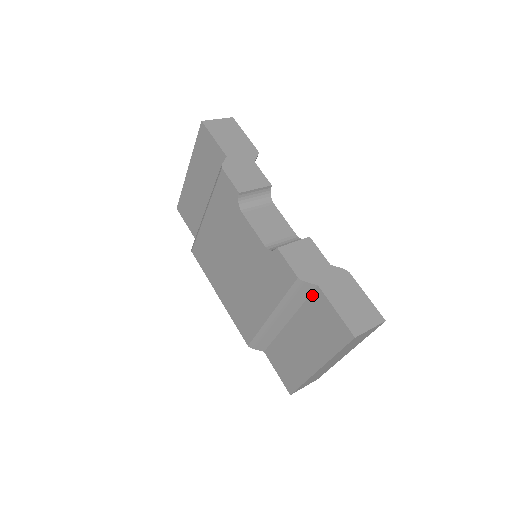
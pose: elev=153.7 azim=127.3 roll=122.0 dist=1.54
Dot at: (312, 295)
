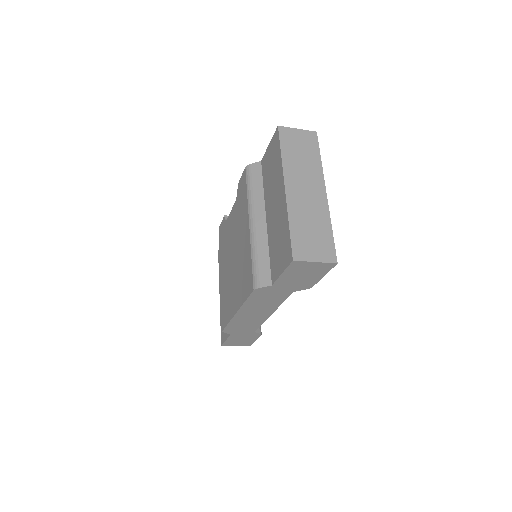
Dot at: (262, 171)
